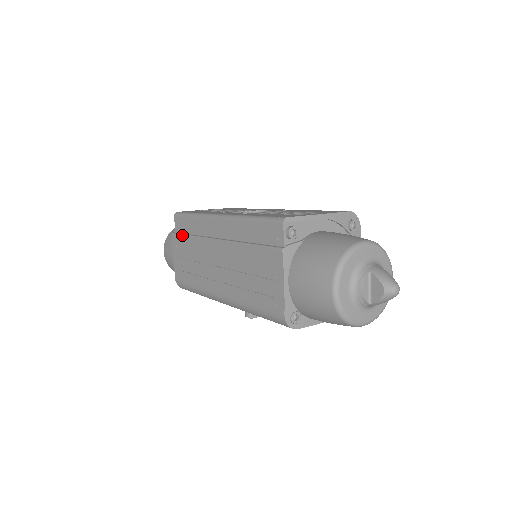
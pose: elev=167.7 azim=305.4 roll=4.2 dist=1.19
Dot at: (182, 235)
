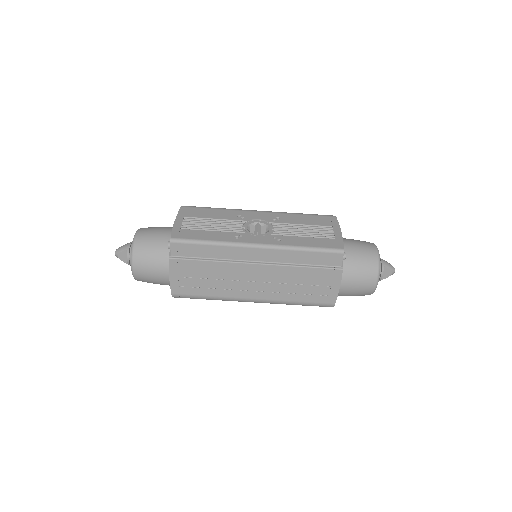
Dot at: (192, 260)
